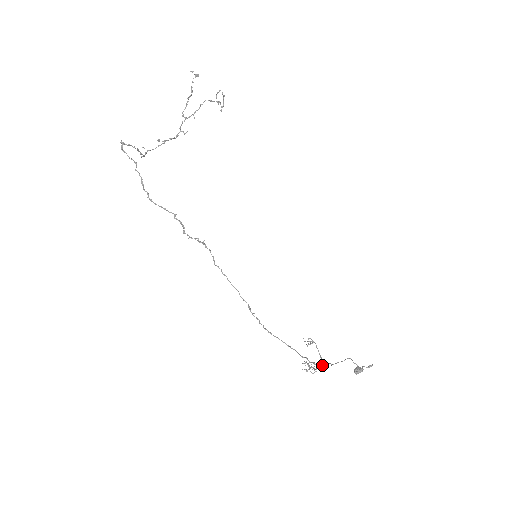
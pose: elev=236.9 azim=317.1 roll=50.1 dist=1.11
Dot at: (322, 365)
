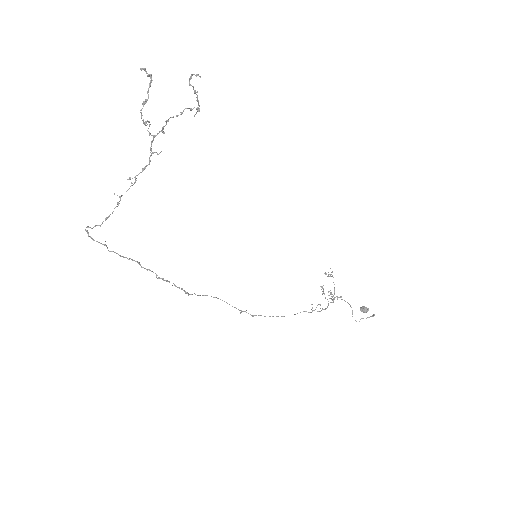
Dot at: (326, 308)
